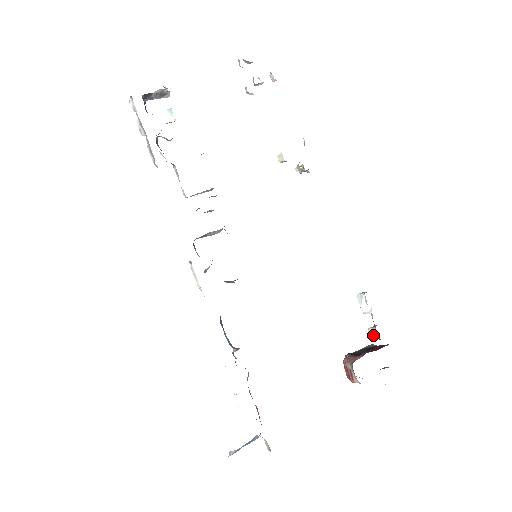
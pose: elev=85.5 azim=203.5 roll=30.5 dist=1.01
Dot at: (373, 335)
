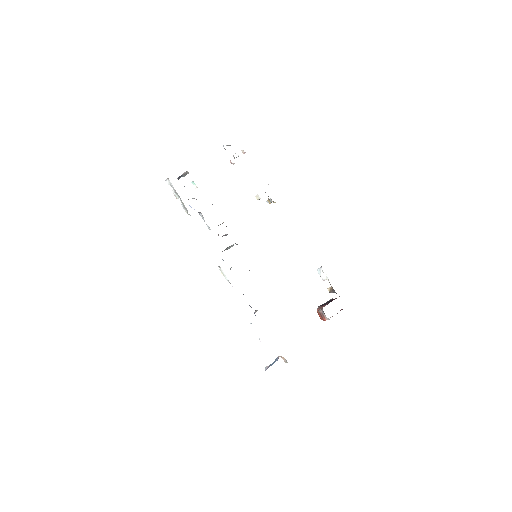
Dot at: (331, 291)
